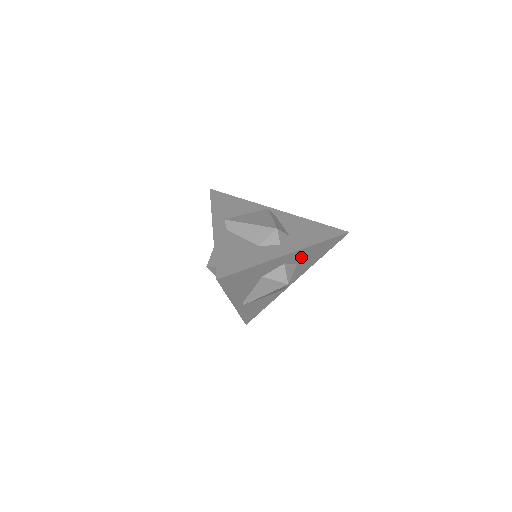
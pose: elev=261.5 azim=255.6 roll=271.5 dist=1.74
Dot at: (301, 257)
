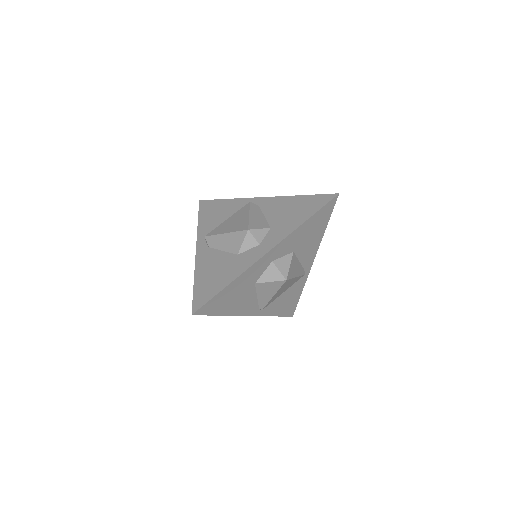
Dot at: (291, 245)
